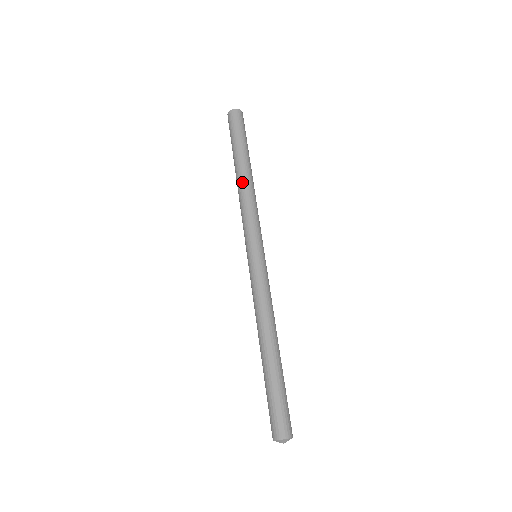
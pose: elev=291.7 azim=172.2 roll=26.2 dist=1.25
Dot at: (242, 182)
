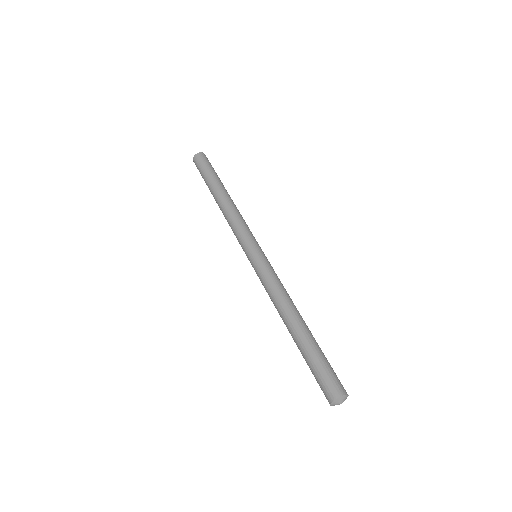
Dot at: (228, 200)
